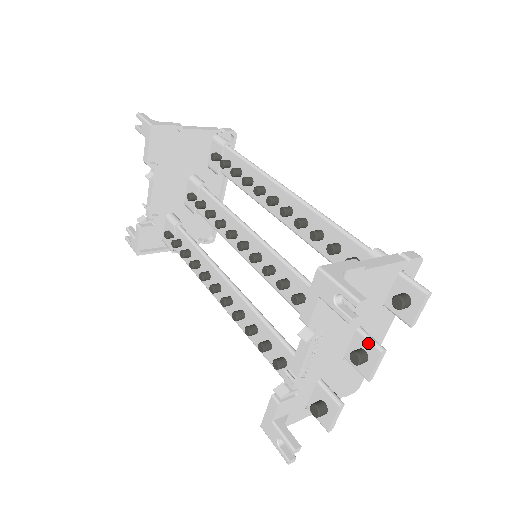
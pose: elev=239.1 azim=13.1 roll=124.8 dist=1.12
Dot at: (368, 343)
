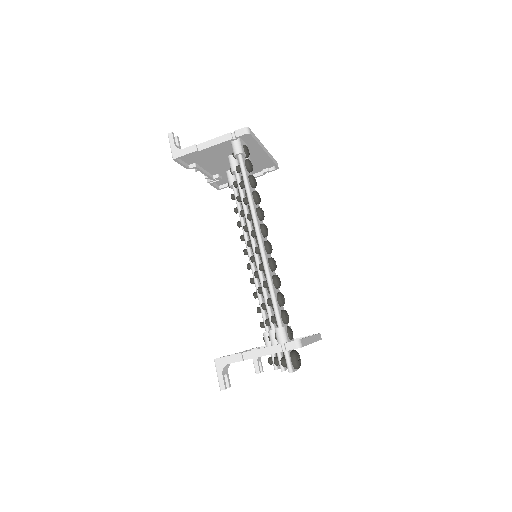
Dot at: (279, 361)
